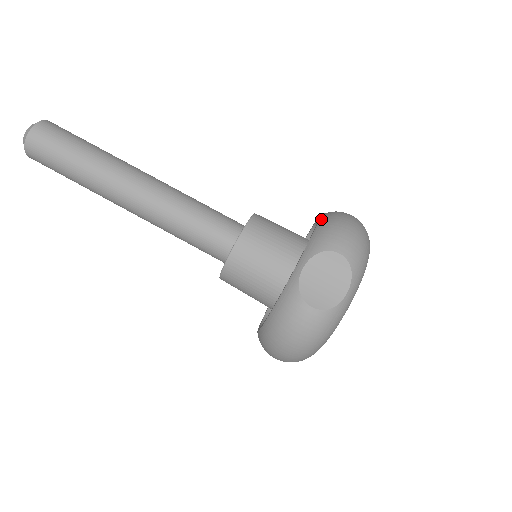
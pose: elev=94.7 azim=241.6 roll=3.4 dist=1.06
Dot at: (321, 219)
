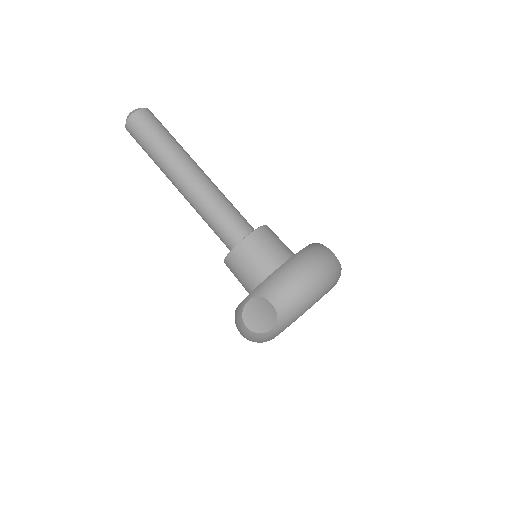
Dot at: (286, 263)
